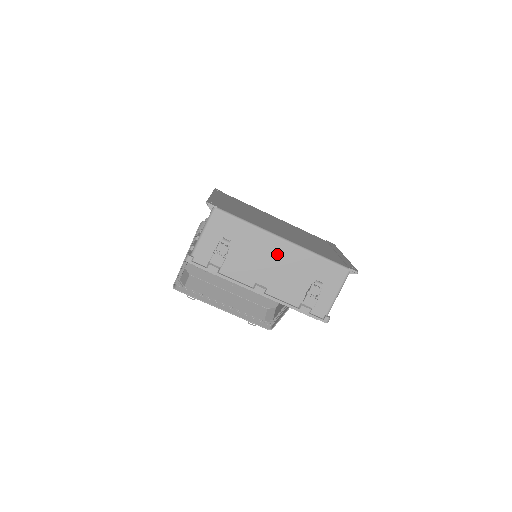
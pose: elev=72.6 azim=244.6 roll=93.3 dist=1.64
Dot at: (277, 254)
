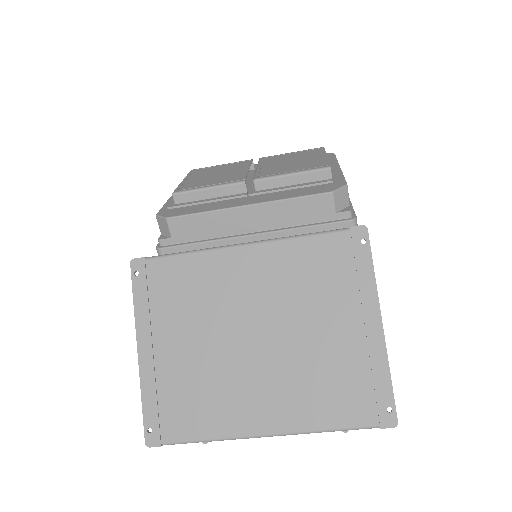
Dot at: occluded
